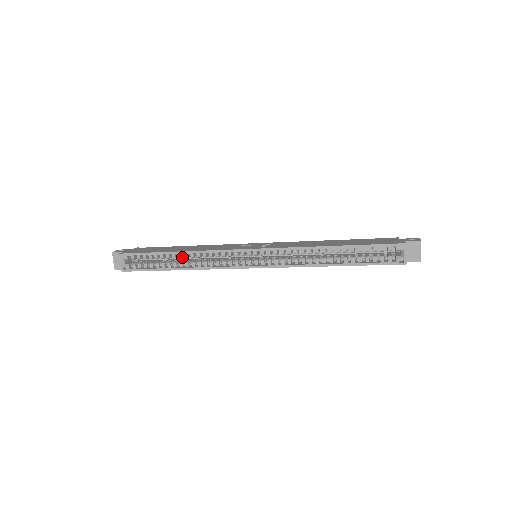
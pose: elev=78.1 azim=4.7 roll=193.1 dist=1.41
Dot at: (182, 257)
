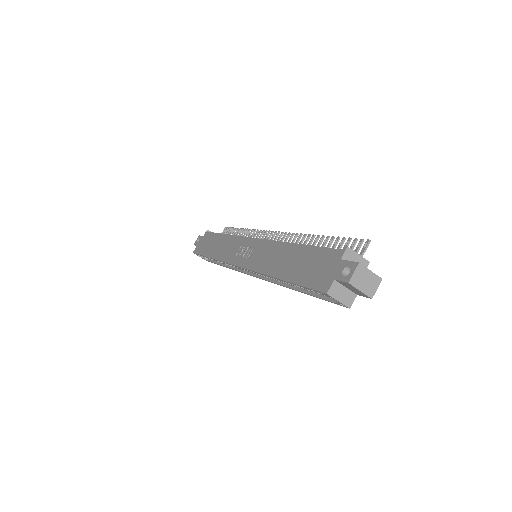
Dot at: occluded
